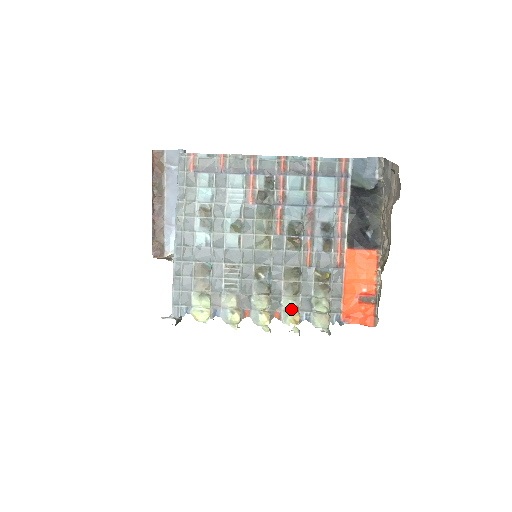
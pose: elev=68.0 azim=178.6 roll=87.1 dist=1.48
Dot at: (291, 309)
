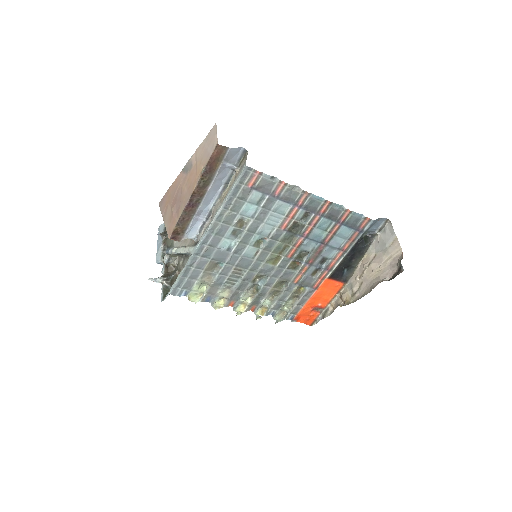
Dot at: (264, 305)
